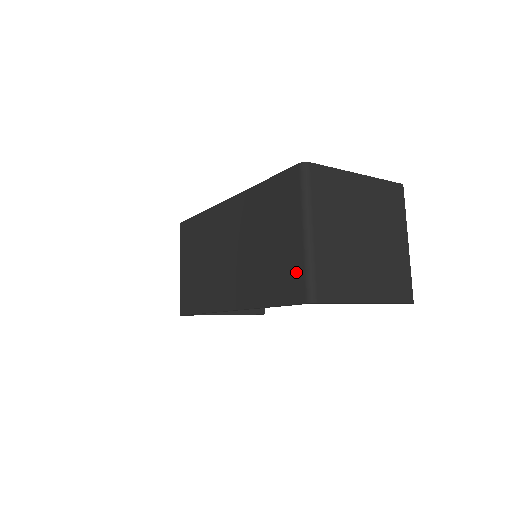
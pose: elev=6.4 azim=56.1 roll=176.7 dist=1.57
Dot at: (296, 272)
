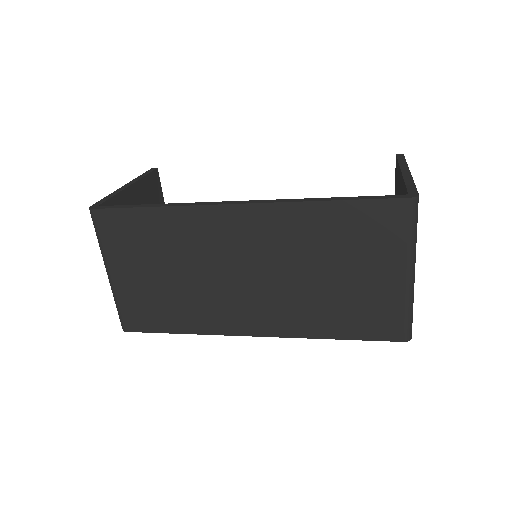
Dot at: (391, 313)
